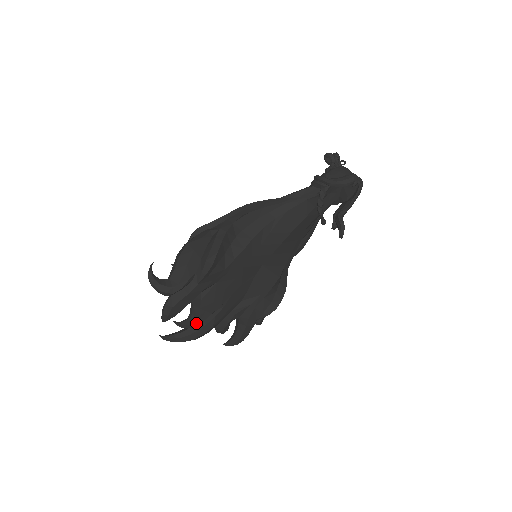
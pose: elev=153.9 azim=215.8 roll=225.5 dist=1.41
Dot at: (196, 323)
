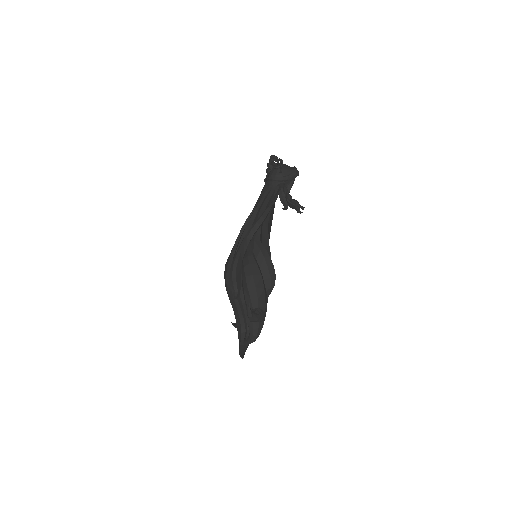
Dot at: occluded
